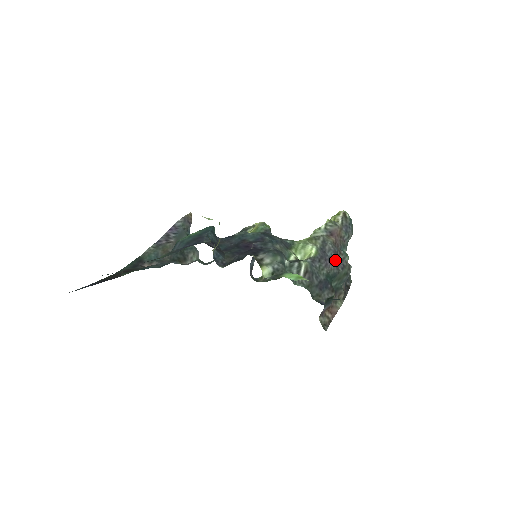
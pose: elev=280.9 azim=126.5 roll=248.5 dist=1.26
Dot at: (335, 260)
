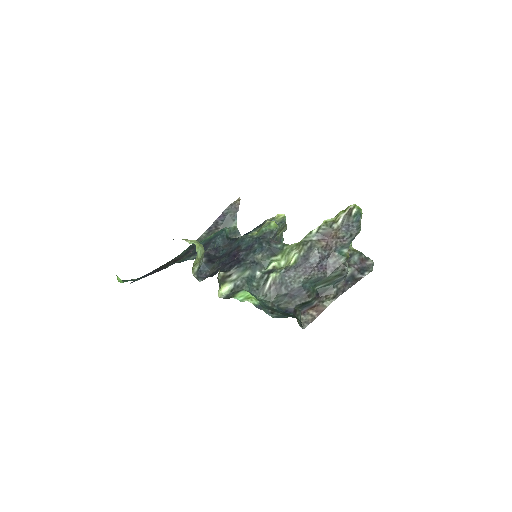
Dot at: (323, 264)
